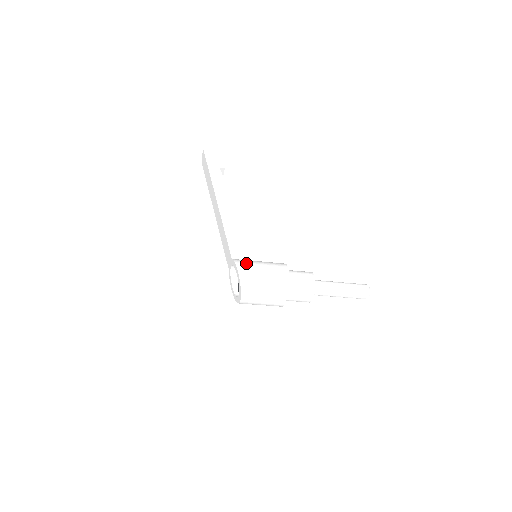
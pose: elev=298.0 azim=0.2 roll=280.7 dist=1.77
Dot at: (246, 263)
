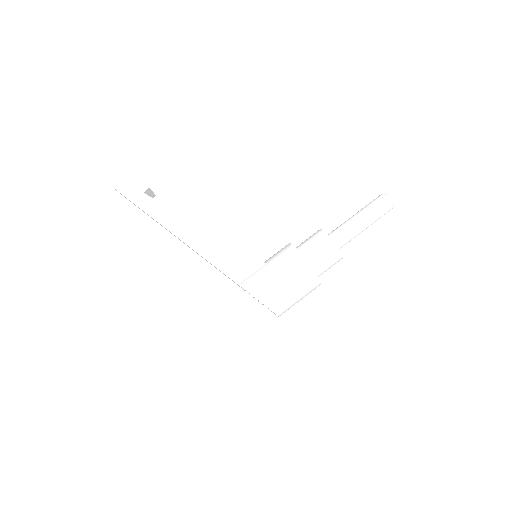
Dot at: (256, 281)
